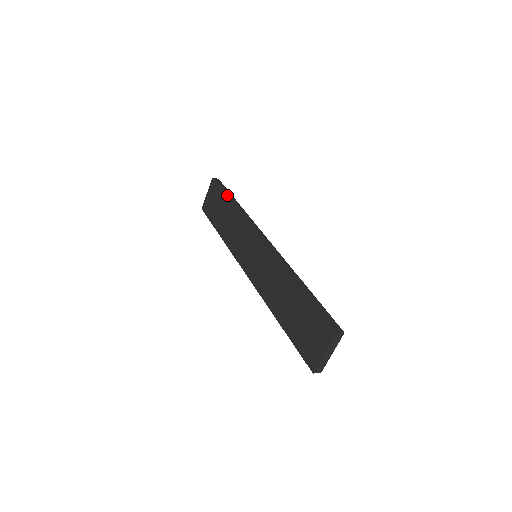
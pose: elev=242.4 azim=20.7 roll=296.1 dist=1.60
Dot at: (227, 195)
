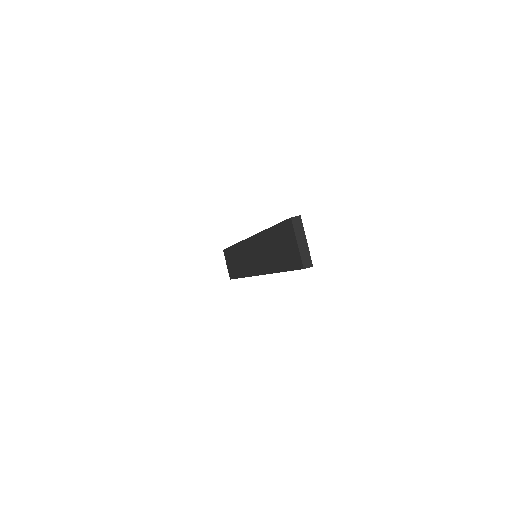
Dot at: occluded
